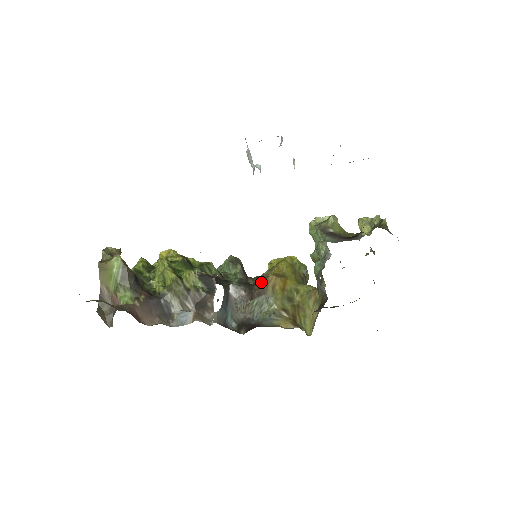
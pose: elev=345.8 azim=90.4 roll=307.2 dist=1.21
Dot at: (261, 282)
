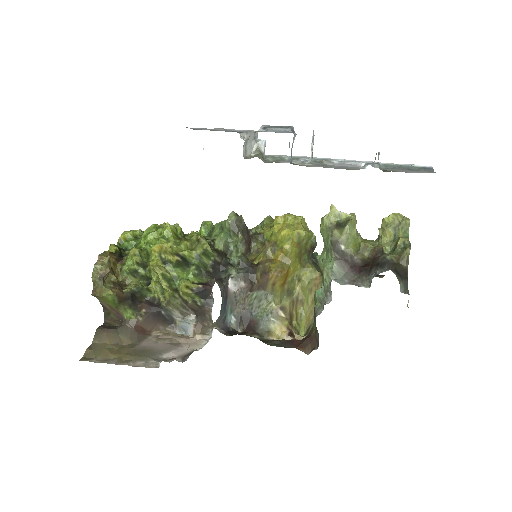
Dot at: (261, 276)
